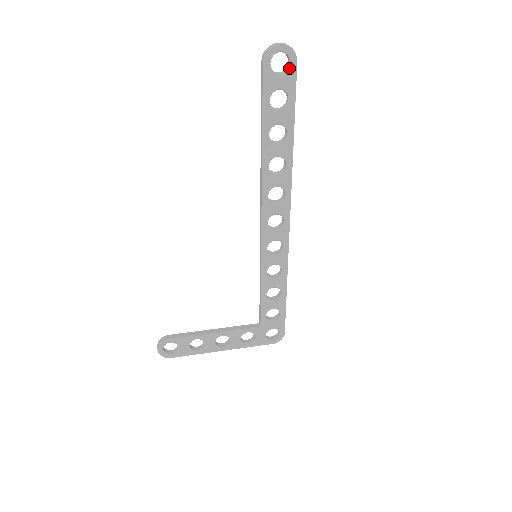
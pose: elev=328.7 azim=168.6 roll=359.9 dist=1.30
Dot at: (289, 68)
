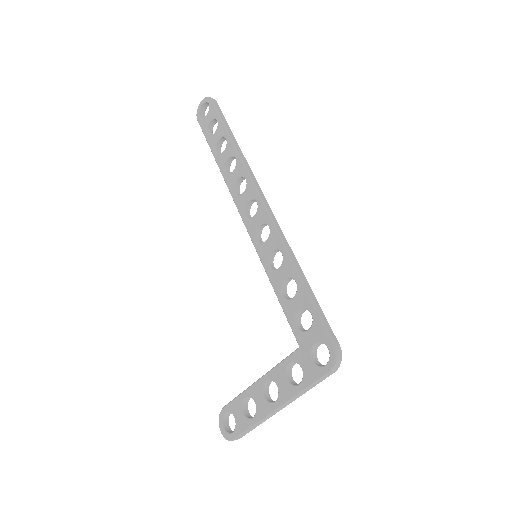
Dot at: (209, 107)
